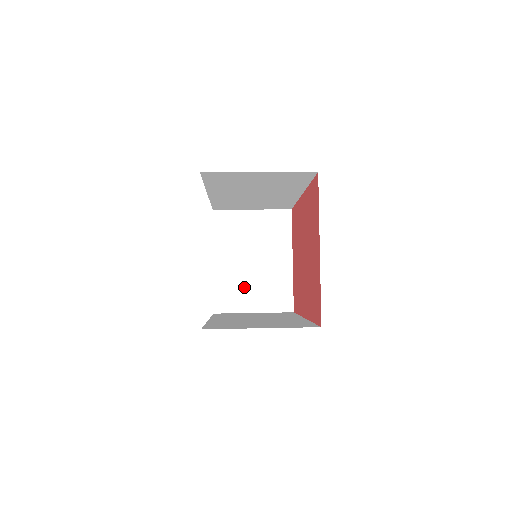
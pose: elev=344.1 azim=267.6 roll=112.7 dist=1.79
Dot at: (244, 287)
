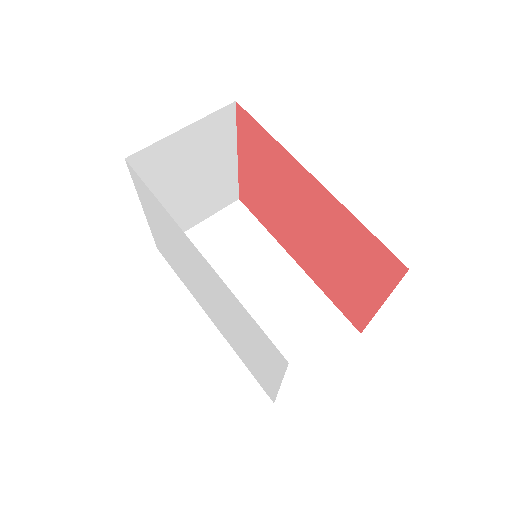
Dot at: (186, 210)
